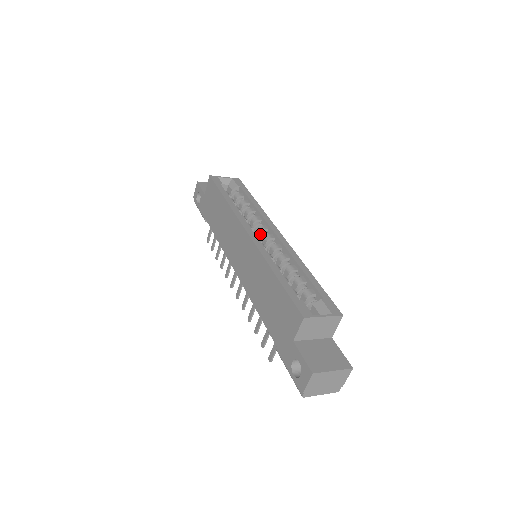
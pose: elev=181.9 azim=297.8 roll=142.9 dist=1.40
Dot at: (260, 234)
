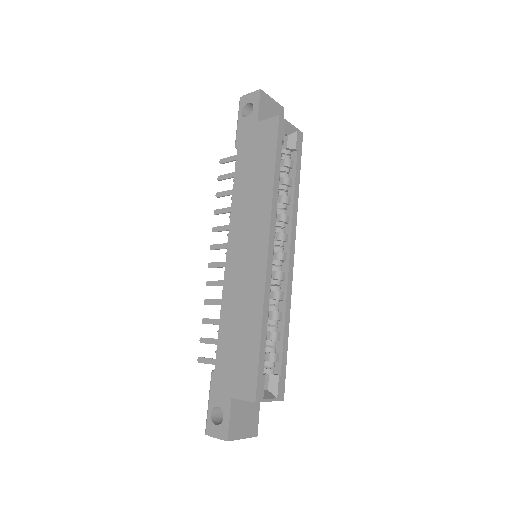
Dot at: (276, 242)
